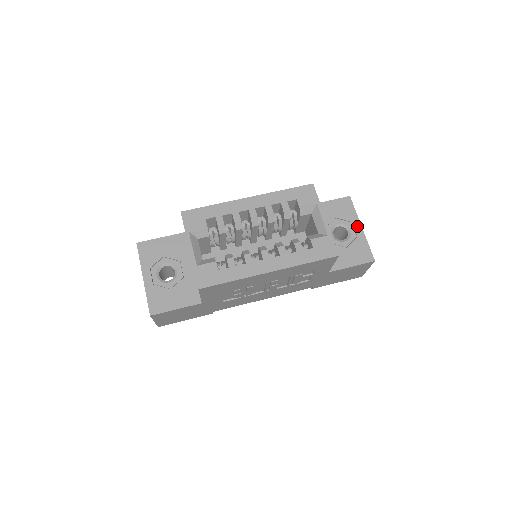
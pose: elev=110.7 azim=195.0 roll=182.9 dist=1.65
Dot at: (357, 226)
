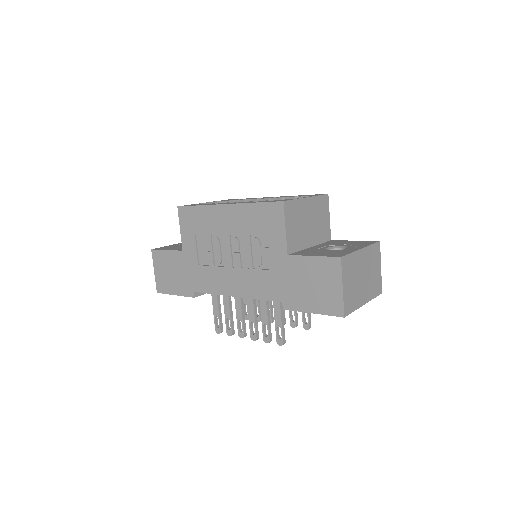
Dot at: (358, 247)
